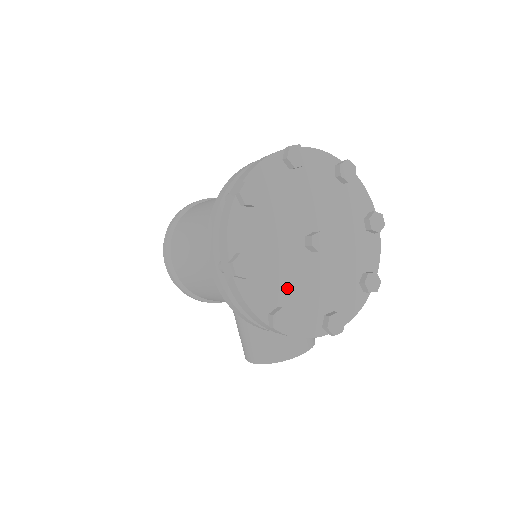
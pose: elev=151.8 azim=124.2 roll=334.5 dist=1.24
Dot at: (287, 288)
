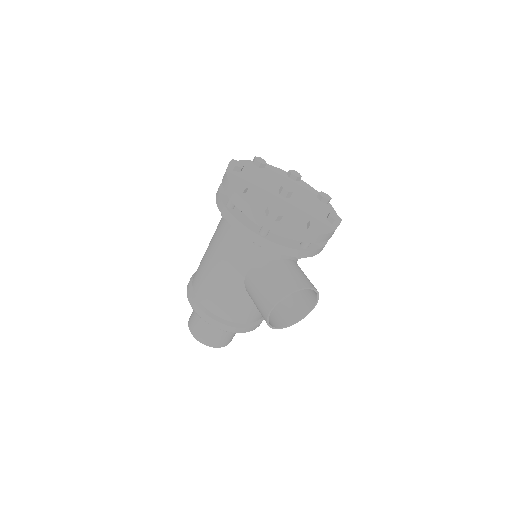
Dot at: (274, 206)
